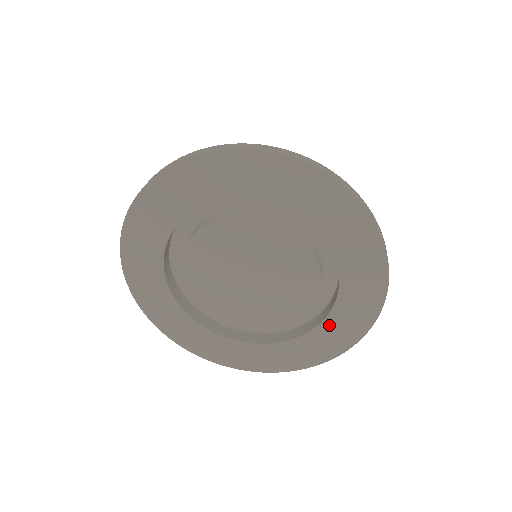
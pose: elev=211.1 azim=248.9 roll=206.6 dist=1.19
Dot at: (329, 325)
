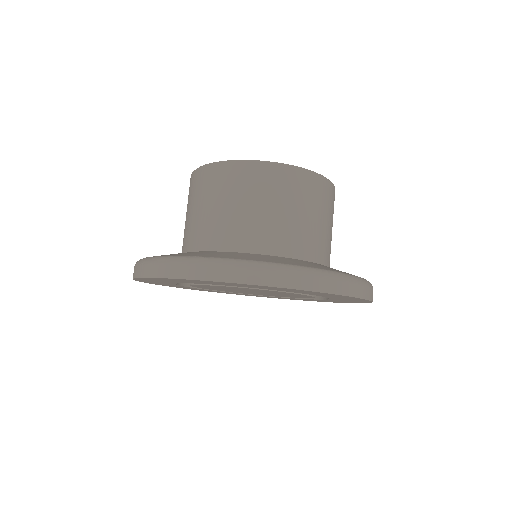
Dot at: (333, 300)
